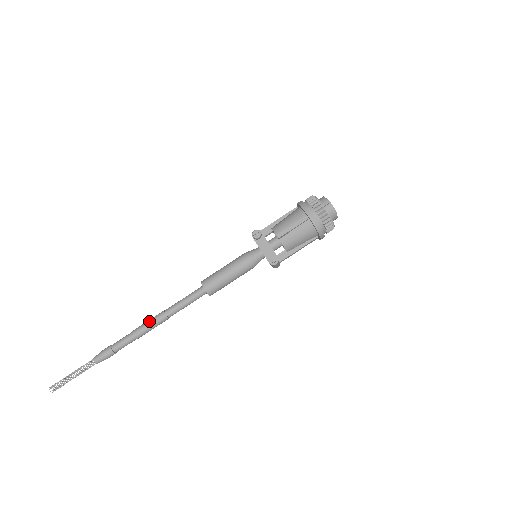
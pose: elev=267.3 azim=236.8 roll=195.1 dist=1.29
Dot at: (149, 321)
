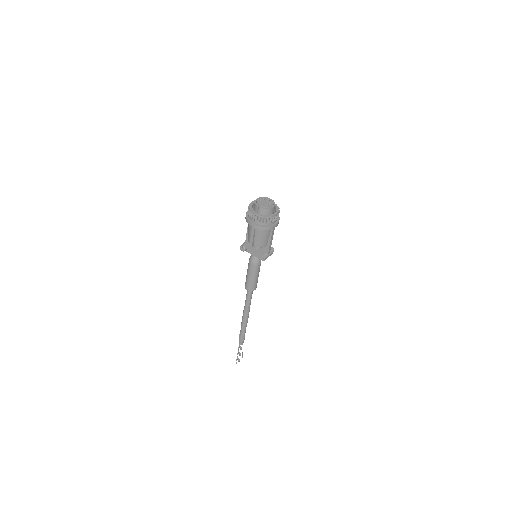
Dot at: (242, 317)
